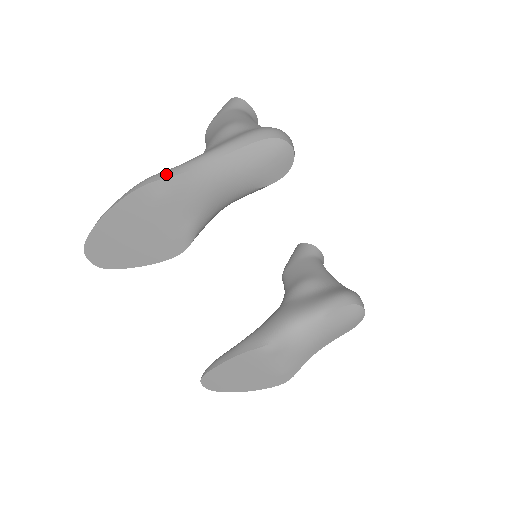
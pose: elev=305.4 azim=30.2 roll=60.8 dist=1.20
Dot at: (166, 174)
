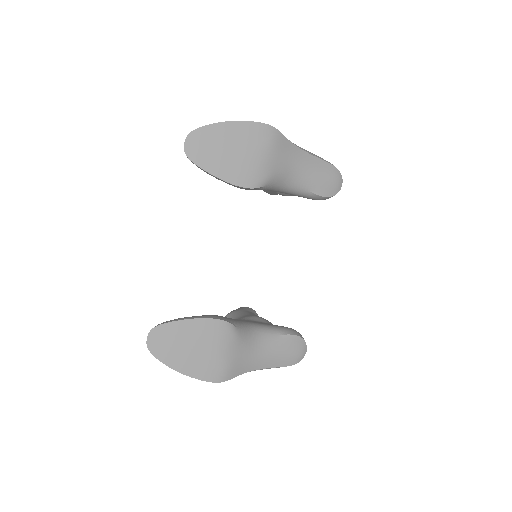
Dot at: (281, 133)
